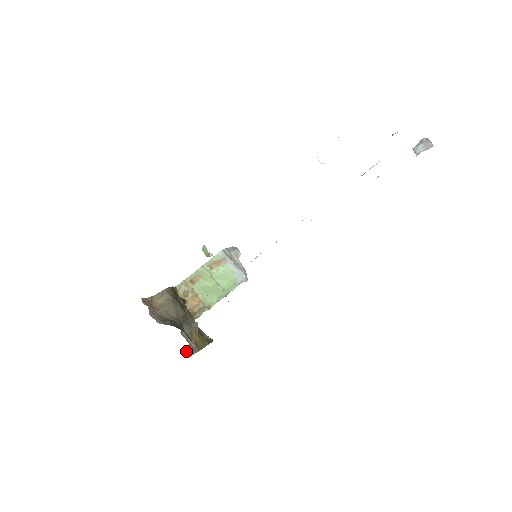
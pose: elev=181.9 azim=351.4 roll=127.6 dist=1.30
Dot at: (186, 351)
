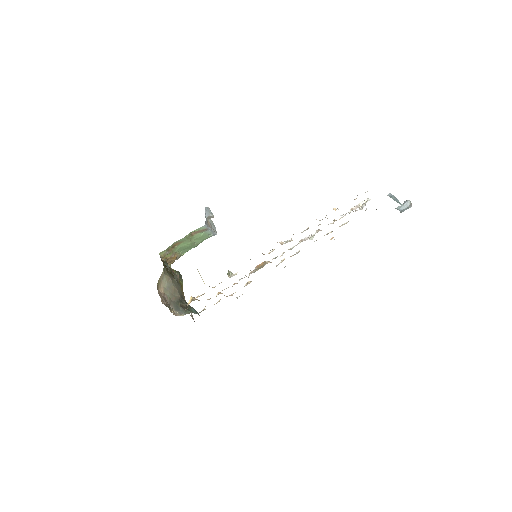
Dot at: (192, 318)
